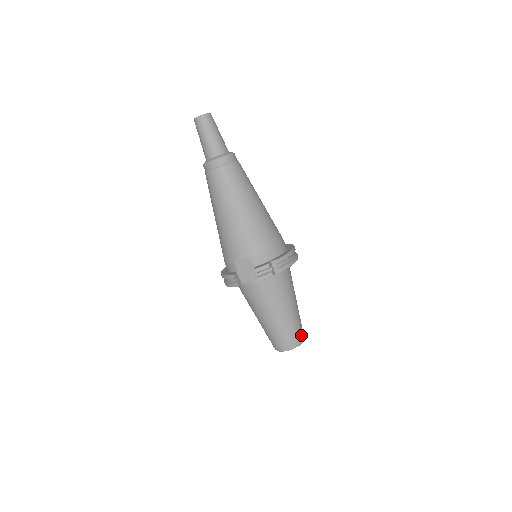
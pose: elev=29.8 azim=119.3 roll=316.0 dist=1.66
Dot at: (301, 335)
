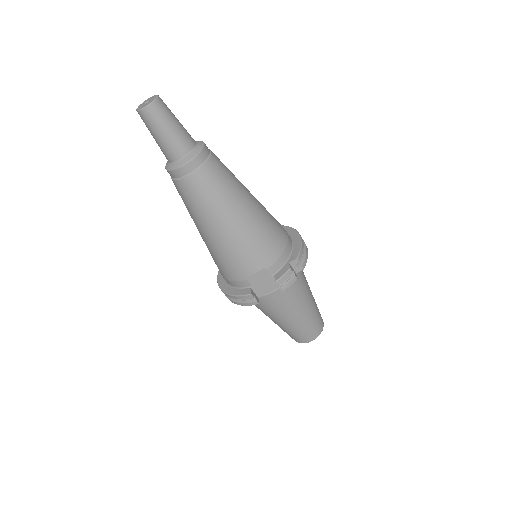
Dot at: (321, 318)
